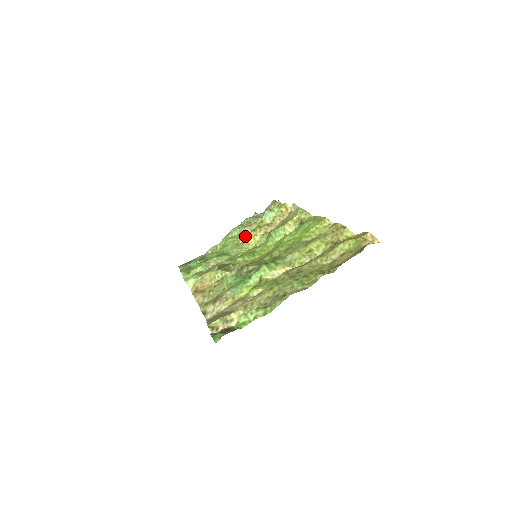
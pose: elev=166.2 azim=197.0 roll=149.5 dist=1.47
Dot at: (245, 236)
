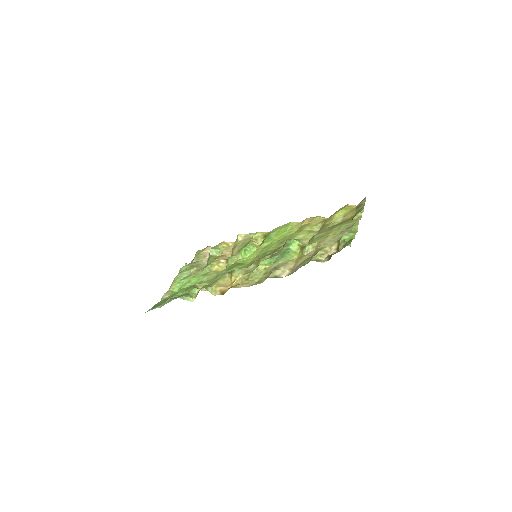
Dot at: (205, 268)
